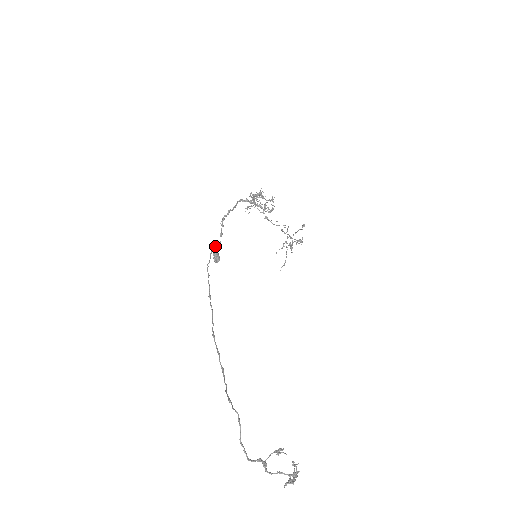
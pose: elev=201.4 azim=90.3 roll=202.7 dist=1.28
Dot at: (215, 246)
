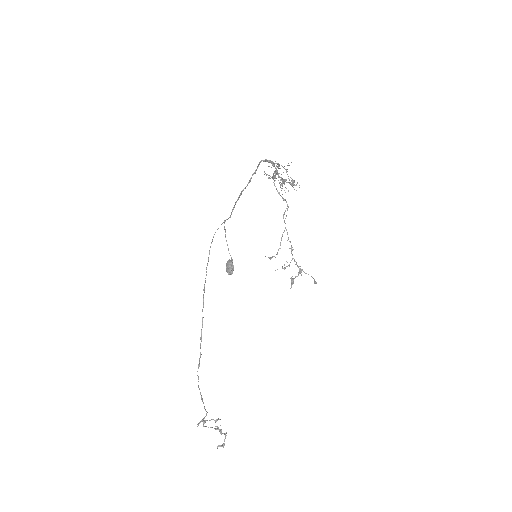
Dot at: occluded
